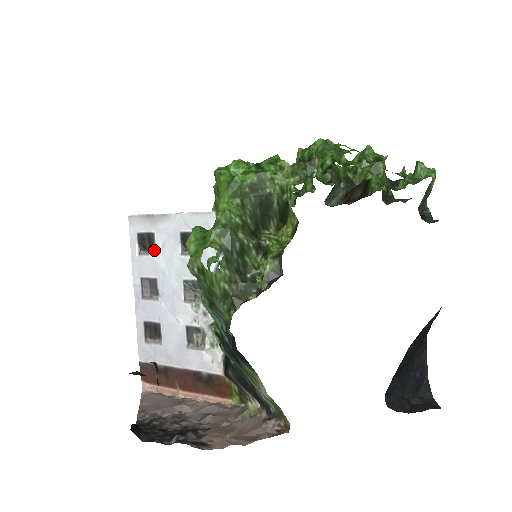
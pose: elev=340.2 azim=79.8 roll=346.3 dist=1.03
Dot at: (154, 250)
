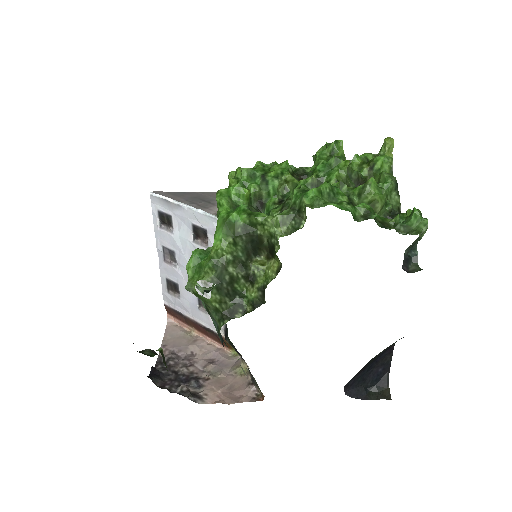
Dot at: (172, 229)
